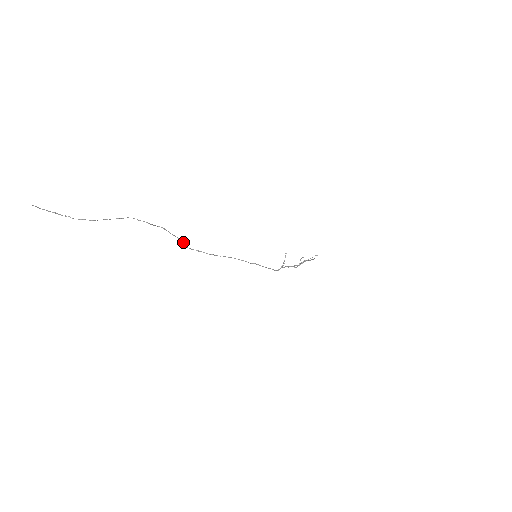
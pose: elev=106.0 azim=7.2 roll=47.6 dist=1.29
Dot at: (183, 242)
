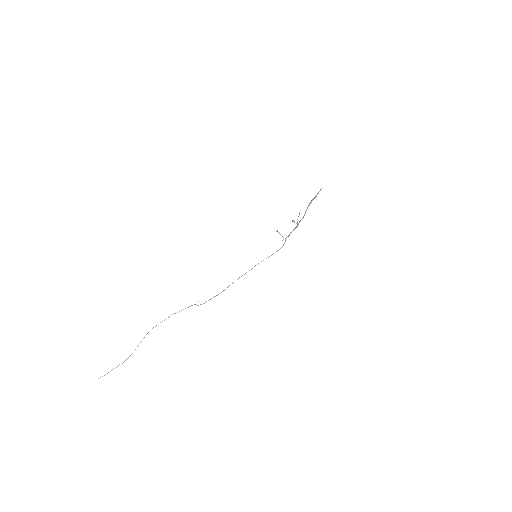
Dot at: occluded
